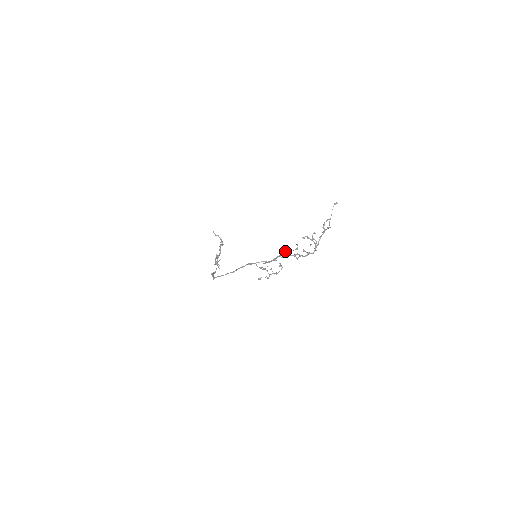
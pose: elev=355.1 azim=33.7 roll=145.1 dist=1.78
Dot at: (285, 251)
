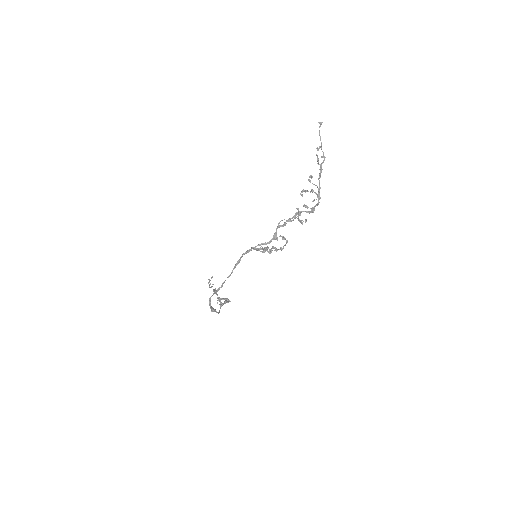
Dot at: (284, 219)
